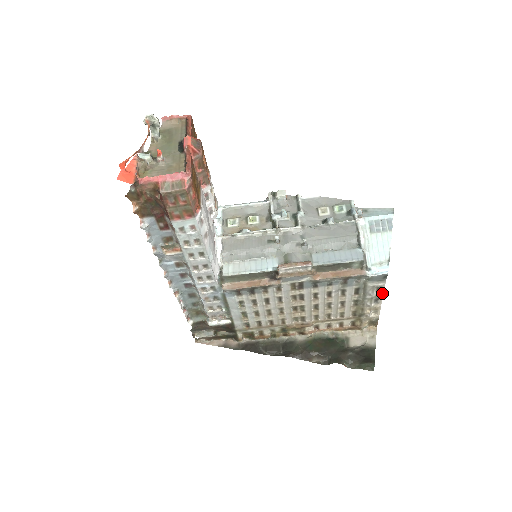
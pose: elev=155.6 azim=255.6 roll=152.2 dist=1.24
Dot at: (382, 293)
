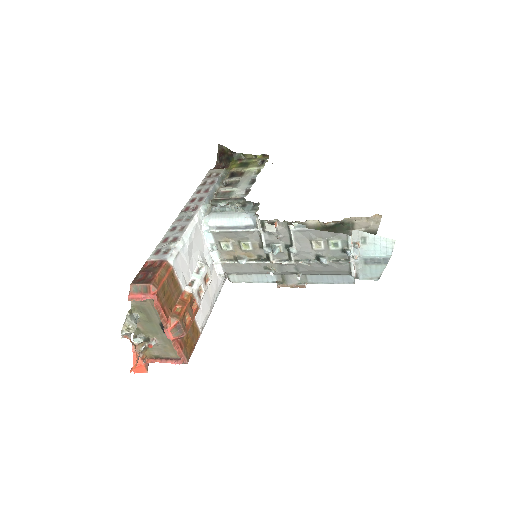
Dot at: occluded
